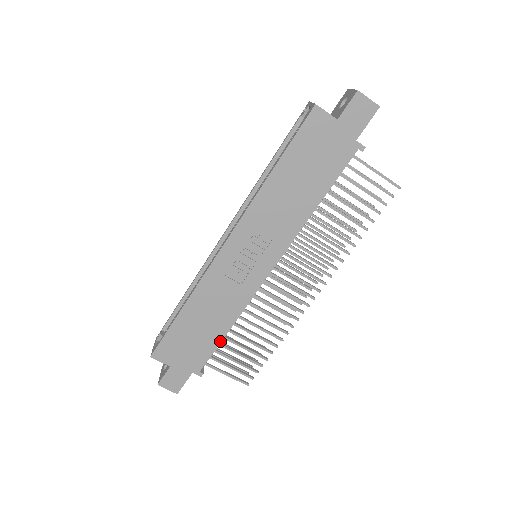
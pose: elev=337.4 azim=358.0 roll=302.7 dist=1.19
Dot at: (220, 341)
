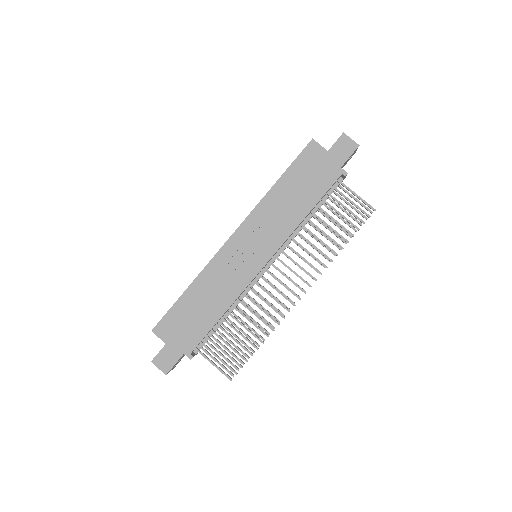
Dot at: (213, 325)
